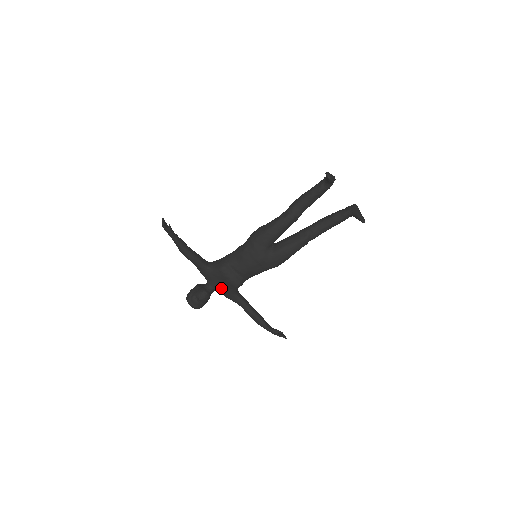
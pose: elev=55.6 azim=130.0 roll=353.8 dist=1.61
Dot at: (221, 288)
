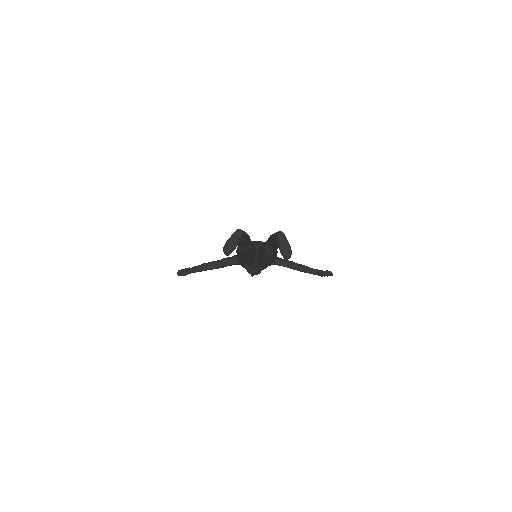
Dot at: occluded
